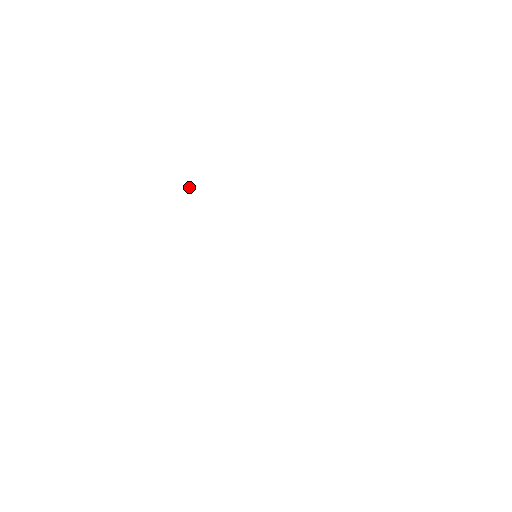
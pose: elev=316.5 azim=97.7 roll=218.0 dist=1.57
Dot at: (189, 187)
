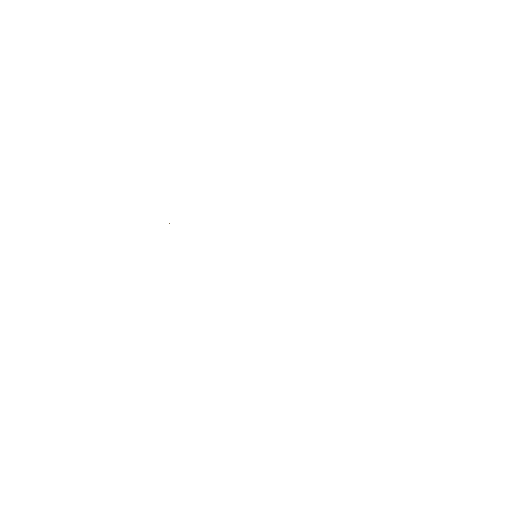
Dot at: occluded
